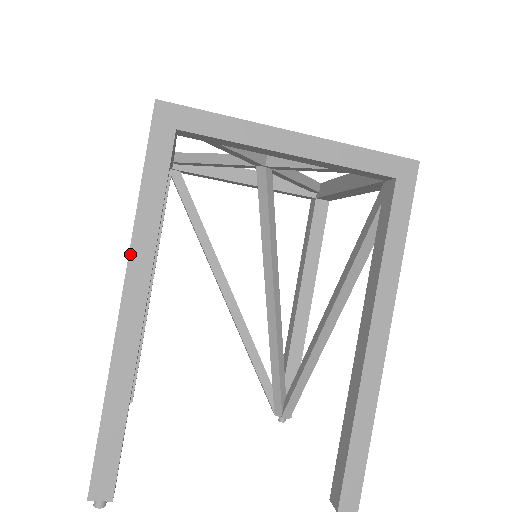
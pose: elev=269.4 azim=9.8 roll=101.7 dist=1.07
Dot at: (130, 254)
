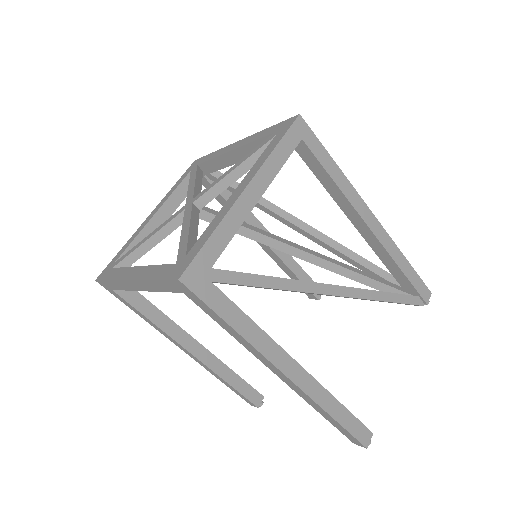
Dot at: occluded
